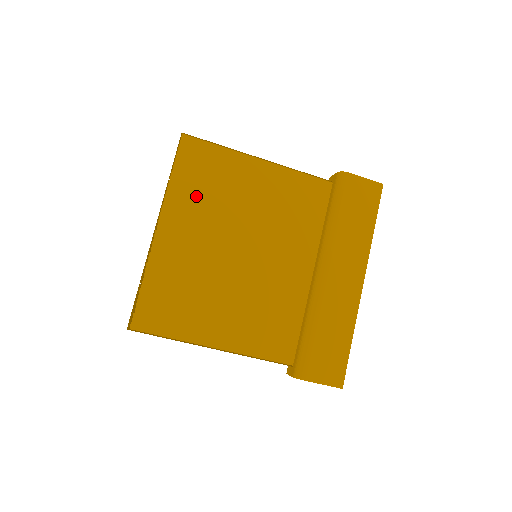
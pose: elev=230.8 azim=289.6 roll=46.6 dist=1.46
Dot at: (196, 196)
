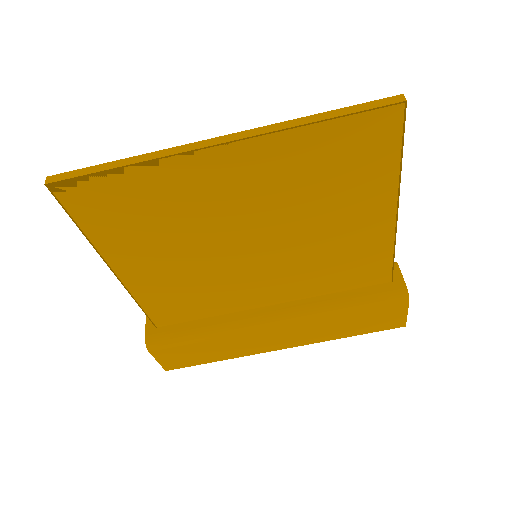
Dot at: (302, 169)
